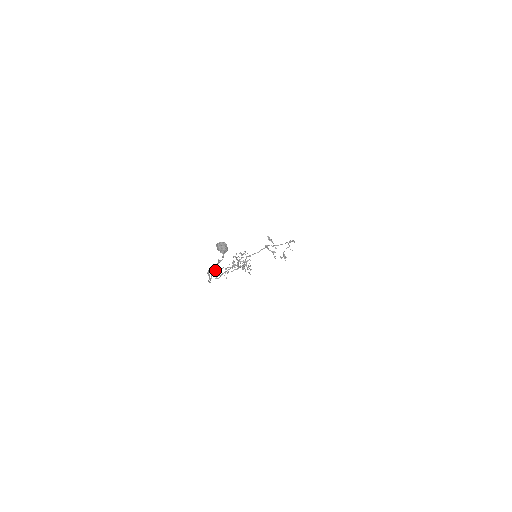
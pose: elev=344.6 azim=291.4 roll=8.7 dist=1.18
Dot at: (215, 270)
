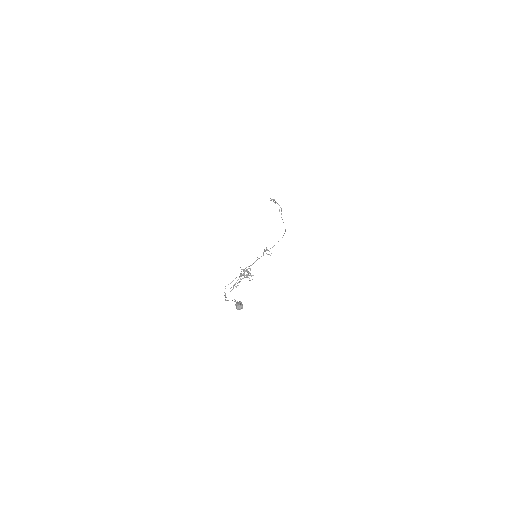
Dot at: (228, 284)
